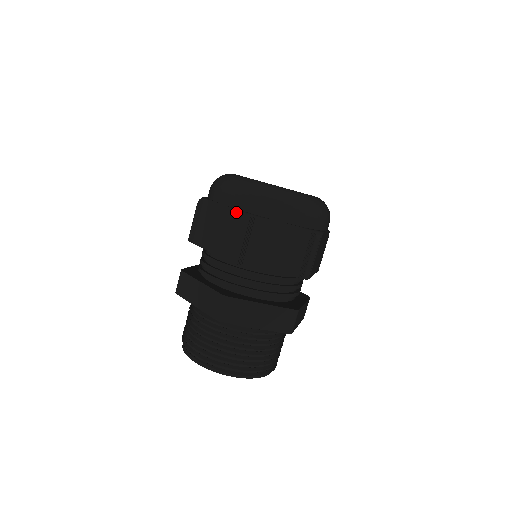
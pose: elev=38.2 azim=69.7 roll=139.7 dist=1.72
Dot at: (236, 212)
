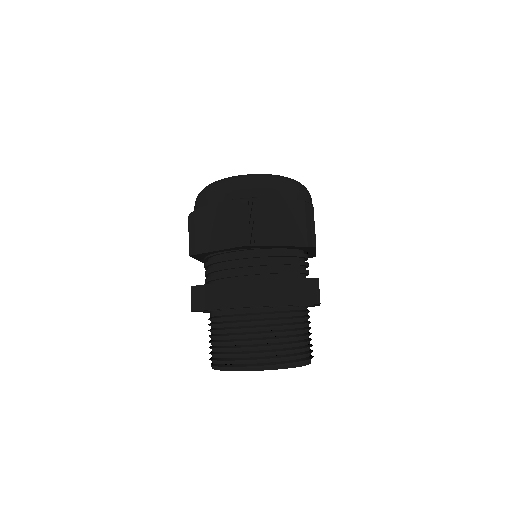
Dot at: occluded
